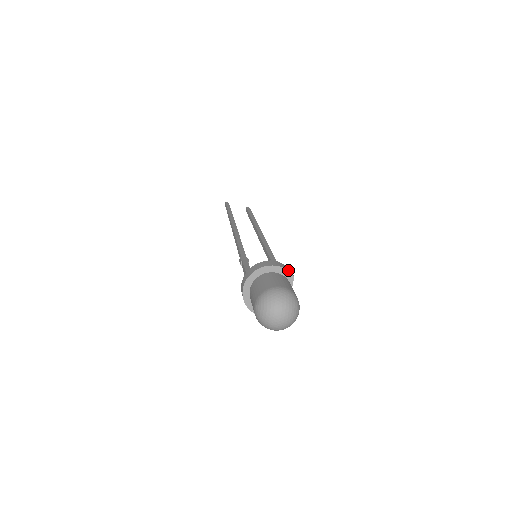
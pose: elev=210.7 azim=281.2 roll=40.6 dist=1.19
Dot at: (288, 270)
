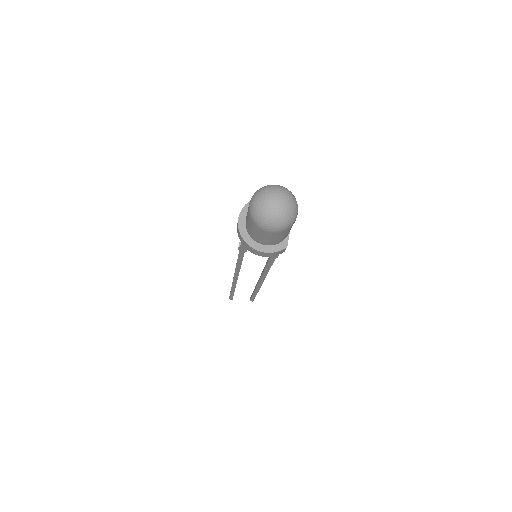
Dot at: occluded
